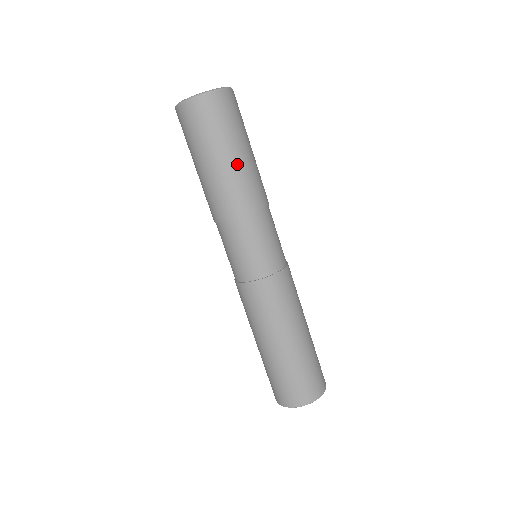
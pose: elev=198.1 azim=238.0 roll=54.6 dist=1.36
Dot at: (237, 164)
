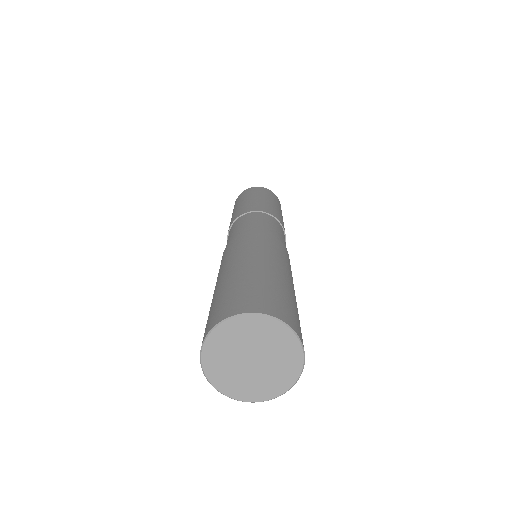
Dot at: (281, 215)
